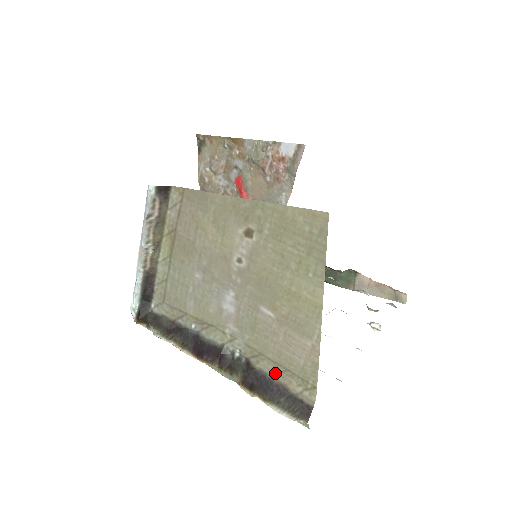
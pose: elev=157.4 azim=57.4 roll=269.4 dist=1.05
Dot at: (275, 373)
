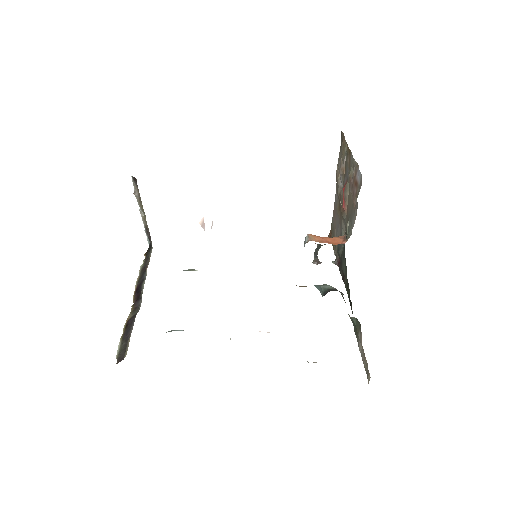
Dot at: occluded
